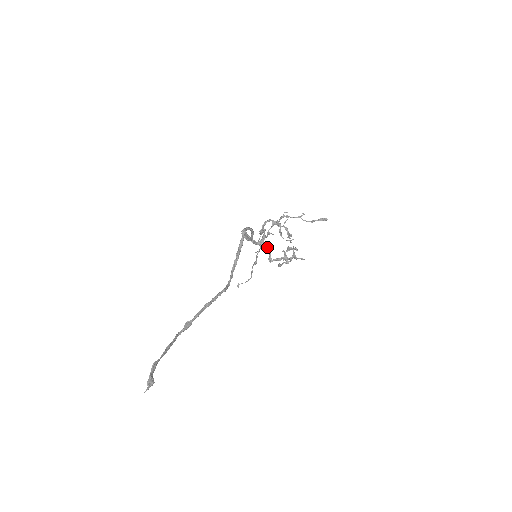
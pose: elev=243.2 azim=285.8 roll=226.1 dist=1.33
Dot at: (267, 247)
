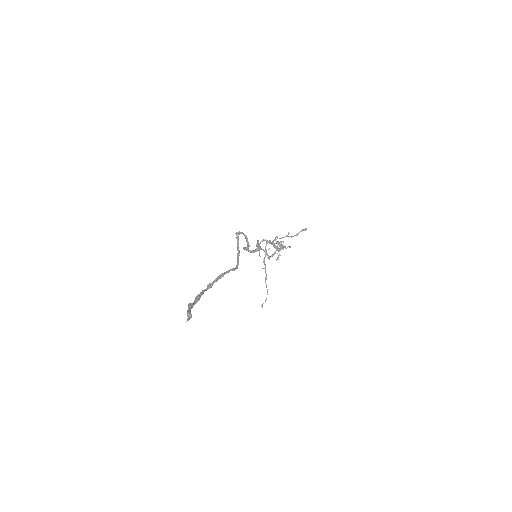
Dot at: (263, 249)
